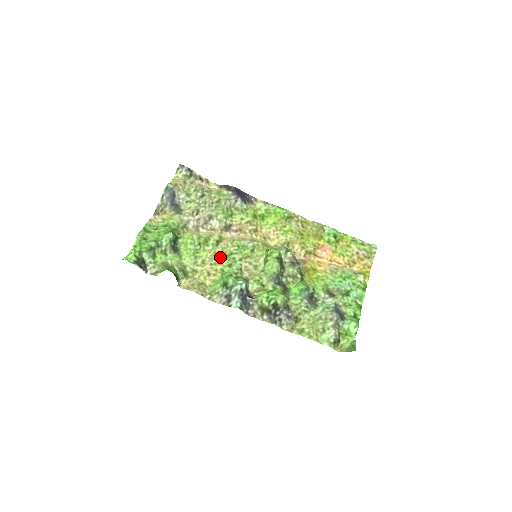
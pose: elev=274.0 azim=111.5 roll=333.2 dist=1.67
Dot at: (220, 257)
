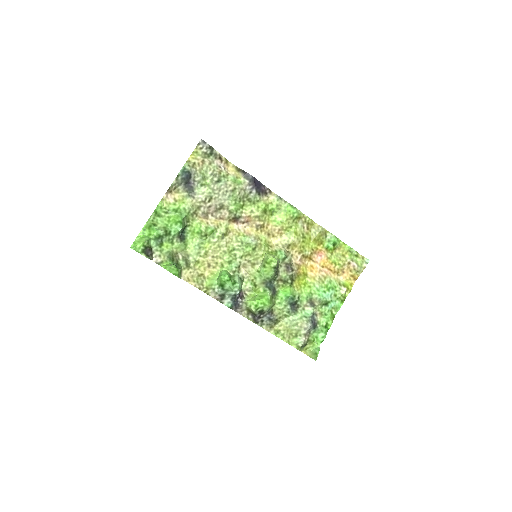
Dot at: (223, 251)
